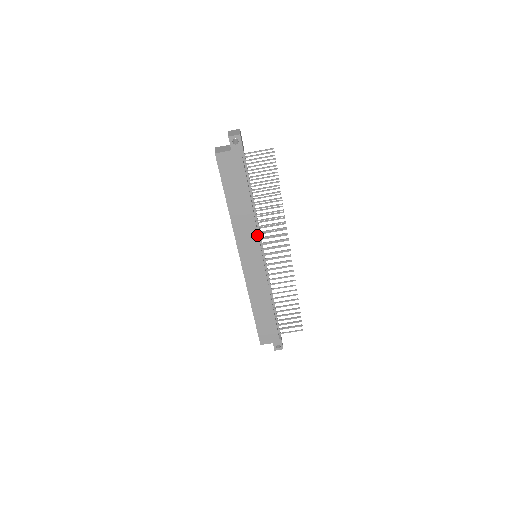
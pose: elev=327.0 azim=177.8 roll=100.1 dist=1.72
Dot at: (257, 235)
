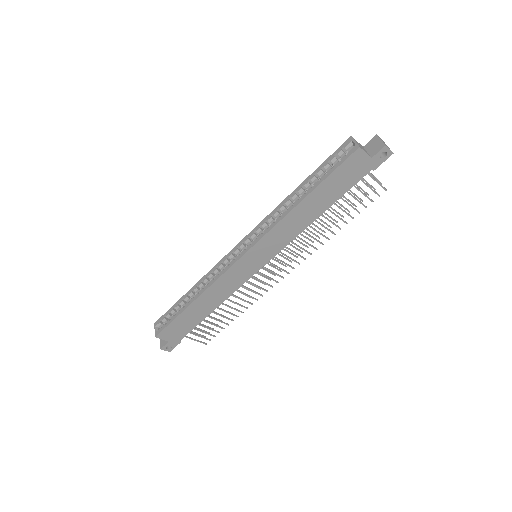
Dot at: (288, 243)
